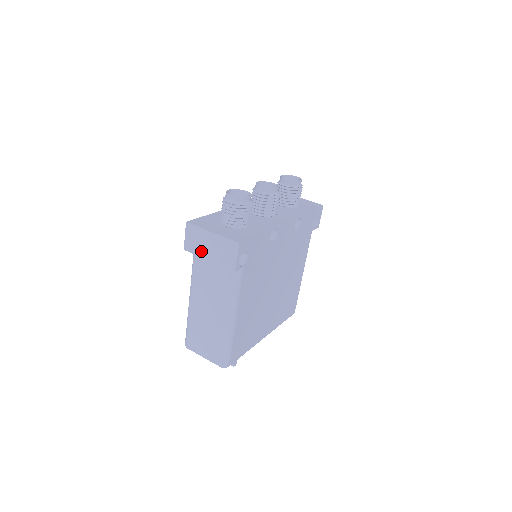
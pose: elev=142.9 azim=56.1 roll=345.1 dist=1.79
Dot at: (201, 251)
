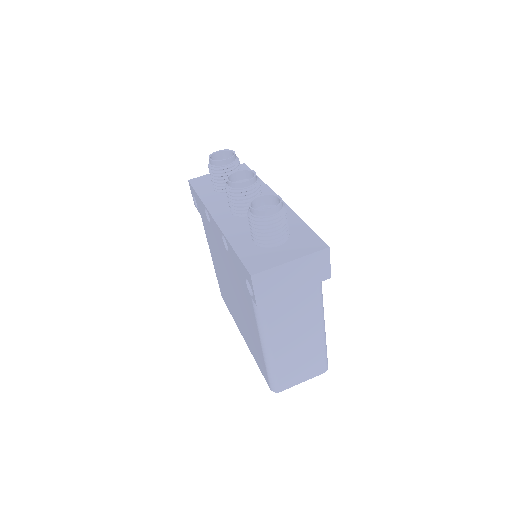
Dot at: (282, 290)
